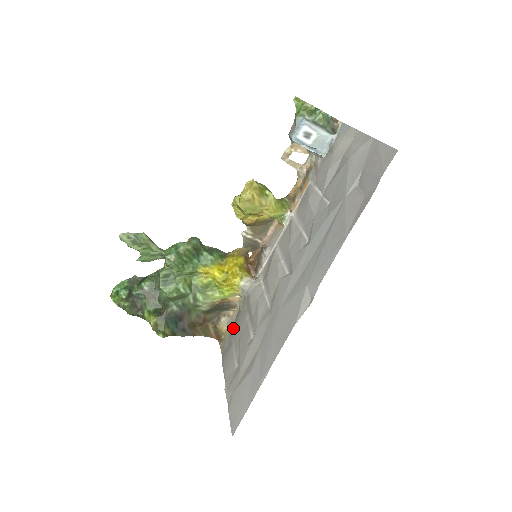
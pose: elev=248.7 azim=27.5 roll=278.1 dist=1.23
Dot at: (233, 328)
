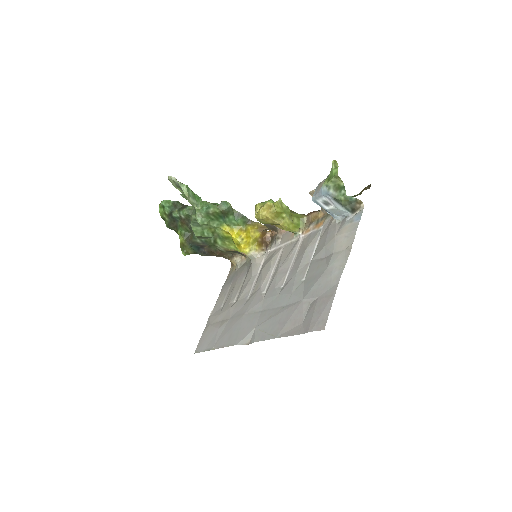
Dot at: (238, 271)
